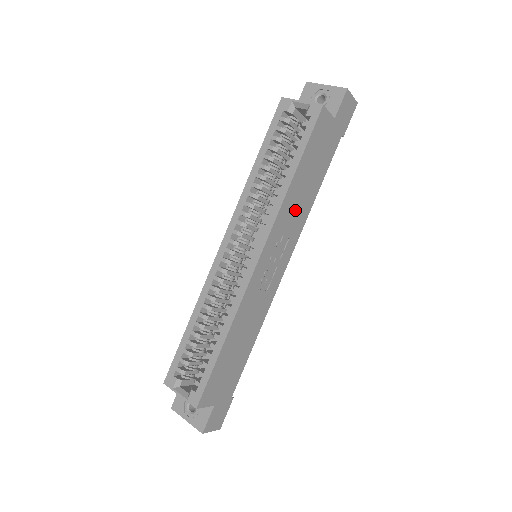
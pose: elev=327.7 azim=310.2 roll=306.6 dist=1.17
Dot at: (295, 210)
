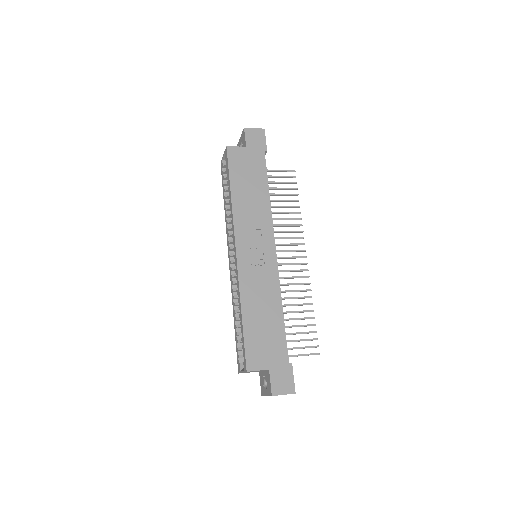
Dot at: (251, 210)
